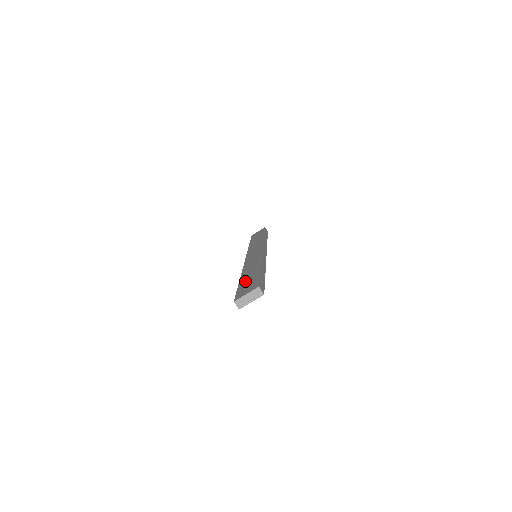
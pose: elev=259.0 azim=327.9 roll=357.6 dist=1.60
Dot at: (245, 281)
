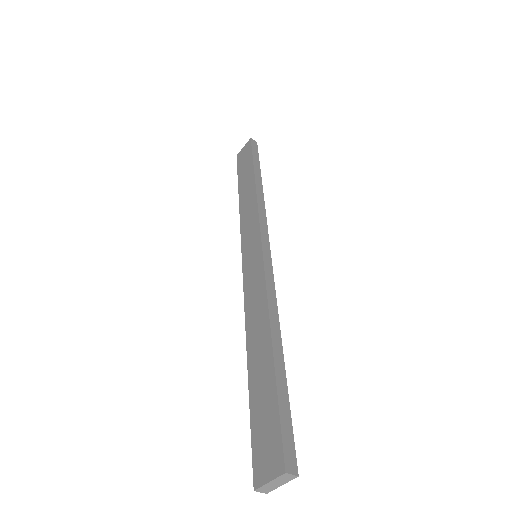
Dot at: (257, 398)
